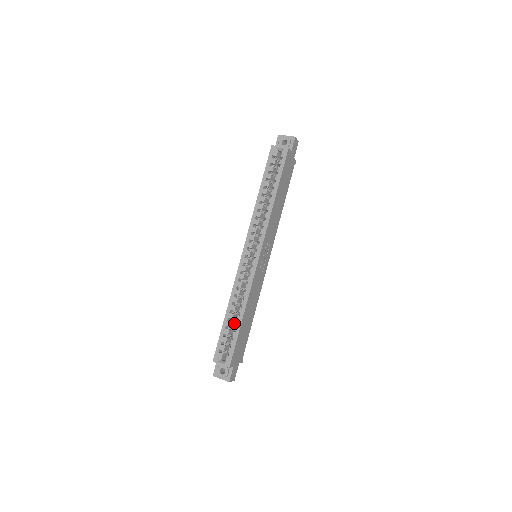
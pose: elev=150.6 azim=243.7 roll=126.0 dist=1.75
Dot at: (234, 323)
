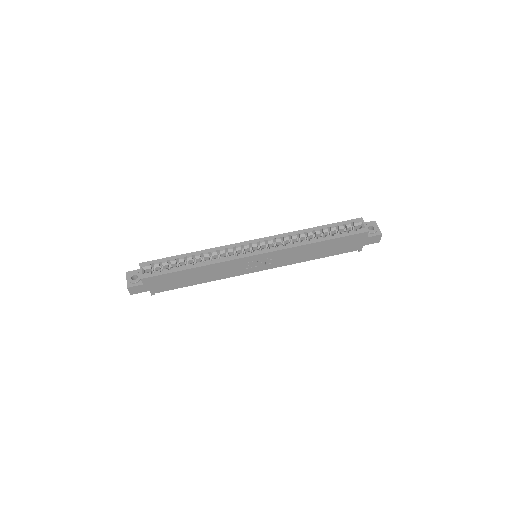
Dot at: occluded
